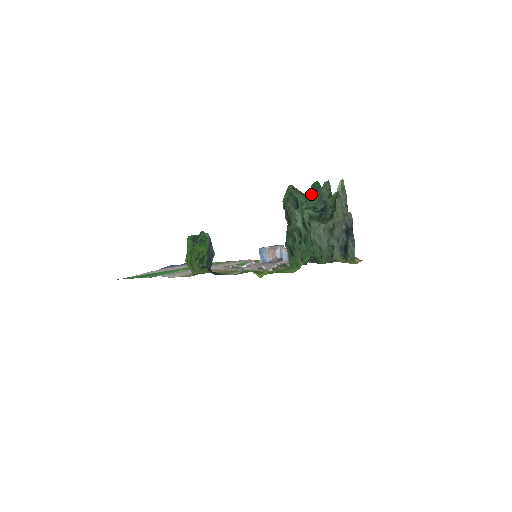
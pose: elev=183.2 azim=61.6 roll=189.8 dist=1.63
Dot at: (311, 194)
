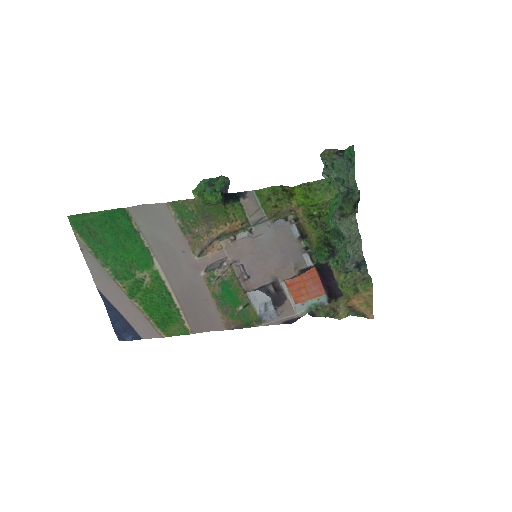
Dot at: (342, 169)
